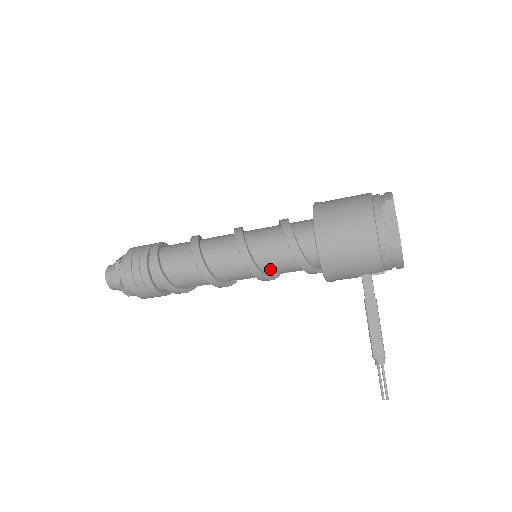
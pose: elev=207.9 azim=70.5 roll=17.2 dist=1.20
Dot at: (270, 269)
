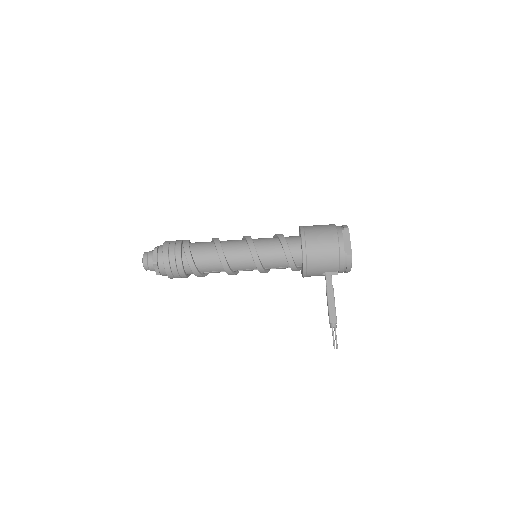
Dot at: (267, 263)
